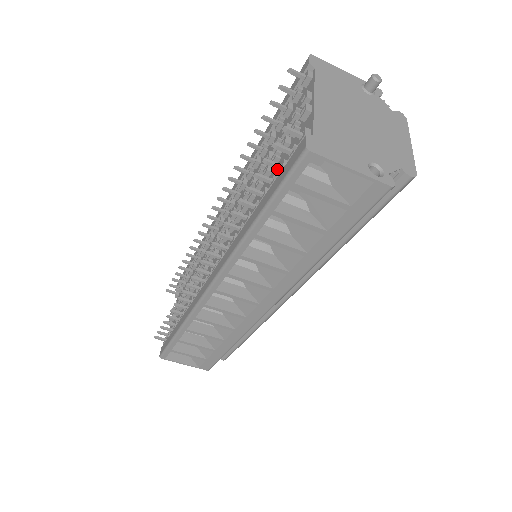
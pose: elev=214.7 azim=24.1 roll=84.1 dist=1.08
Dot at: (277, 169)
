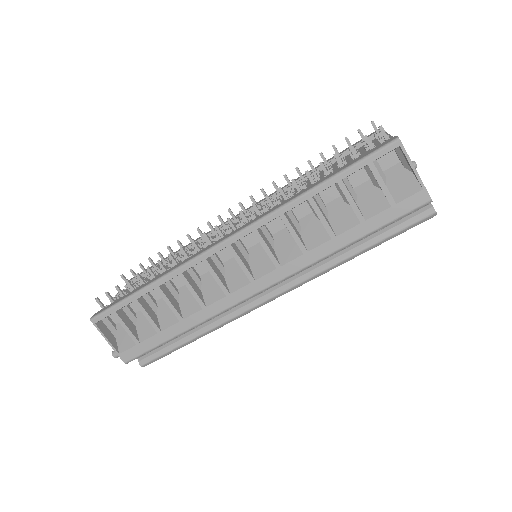
Dot at: occluded
